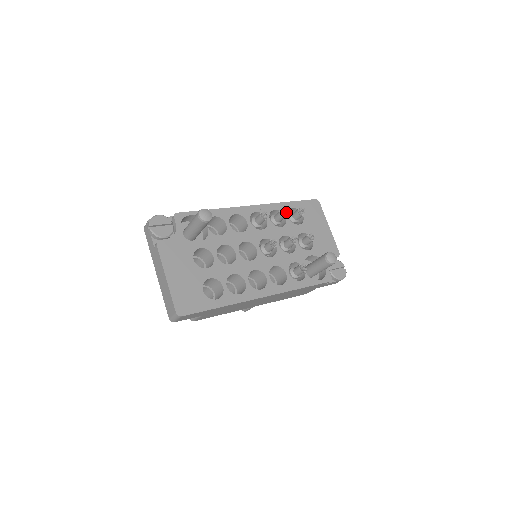
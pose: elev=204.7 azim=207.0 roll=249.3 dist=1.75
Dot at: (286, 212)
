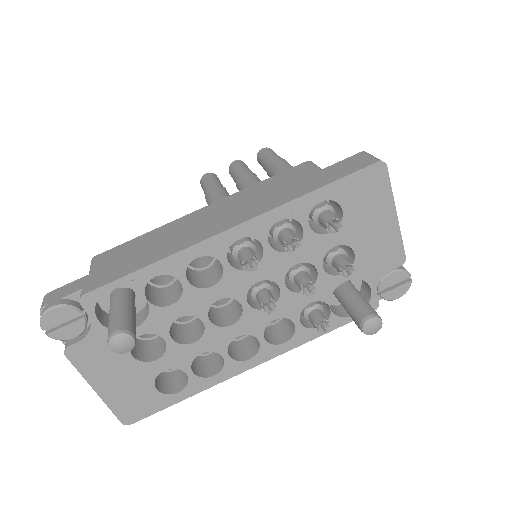
Dot at: (305, 216)
